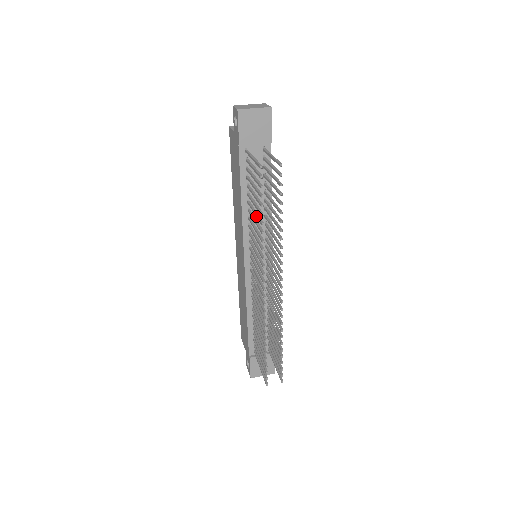
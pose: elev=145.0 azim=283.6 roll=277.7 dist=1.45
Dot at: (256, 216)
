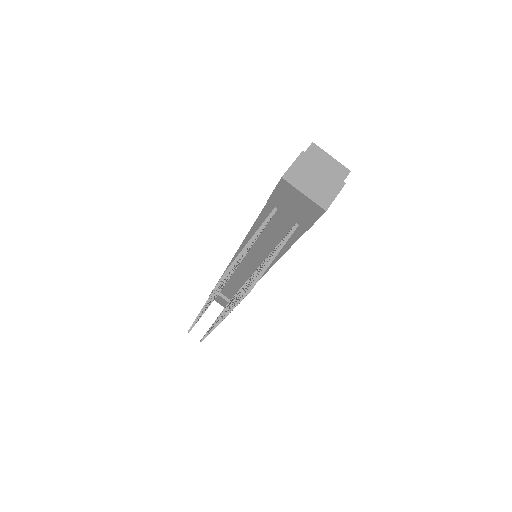
Dot at: occluded
